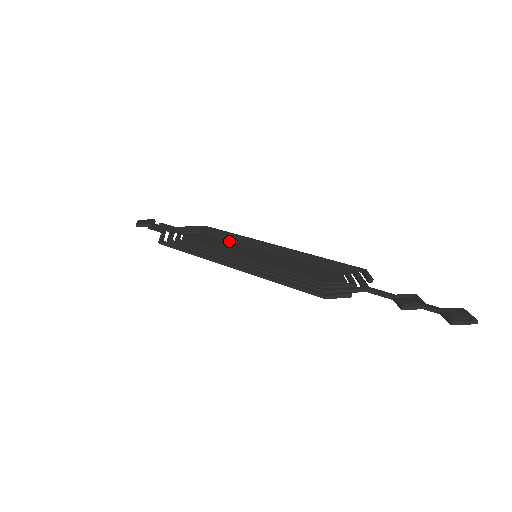
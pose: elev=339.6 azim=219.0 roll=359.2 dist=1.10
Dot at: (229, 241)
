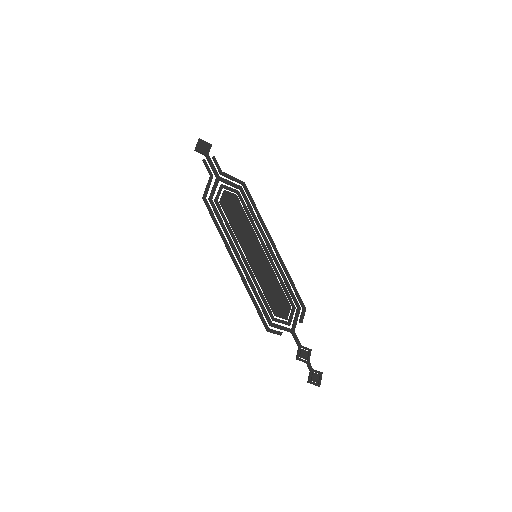
Dot at: (249, 223)
